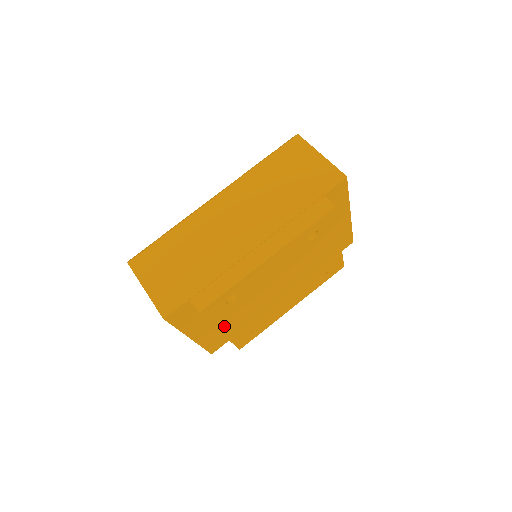
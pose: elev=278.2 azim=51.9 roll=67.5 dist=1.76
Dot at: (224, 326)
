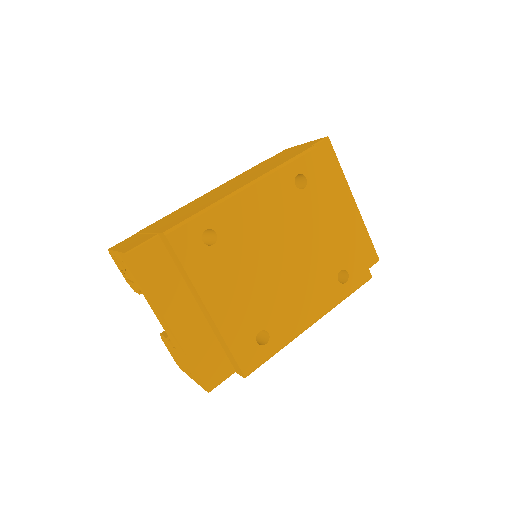
Dot at: (208, 294)
